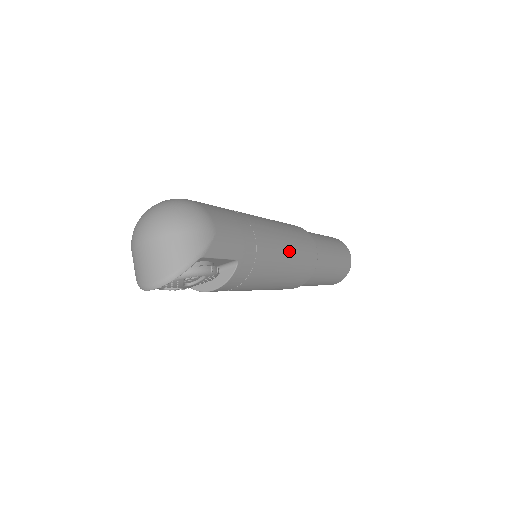
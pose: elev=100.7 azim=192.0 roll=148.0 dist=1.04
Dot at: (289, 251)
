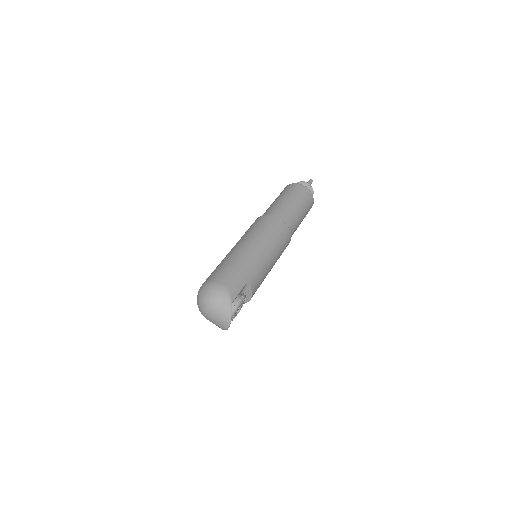
Dot at: (266, 244)
